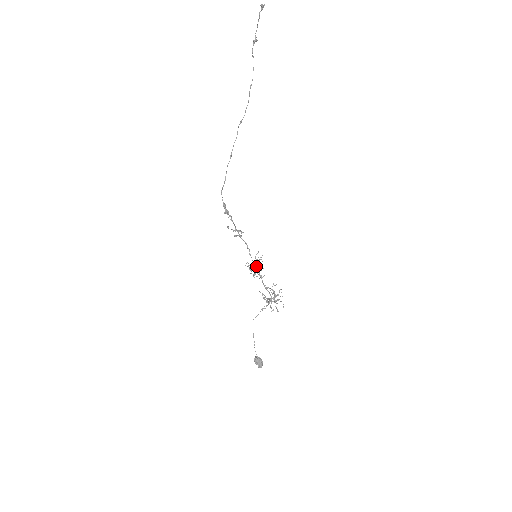
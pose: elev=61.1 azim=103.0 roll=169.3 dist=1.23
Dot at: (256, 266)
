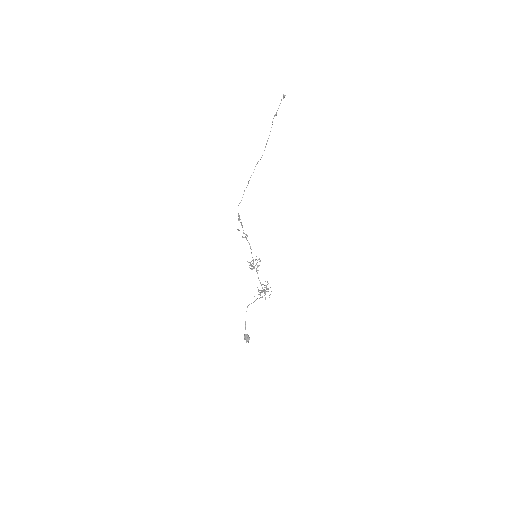
Dot at: occluded
